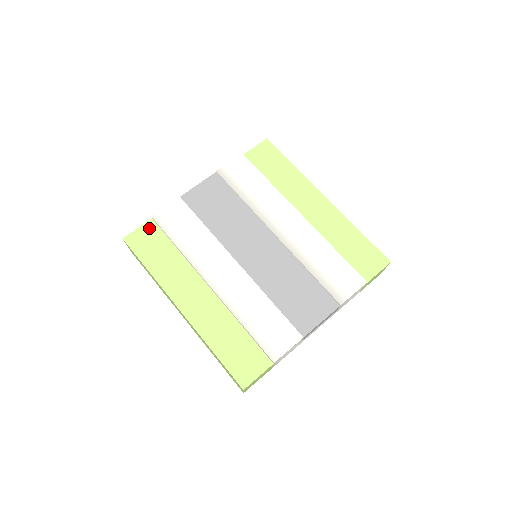
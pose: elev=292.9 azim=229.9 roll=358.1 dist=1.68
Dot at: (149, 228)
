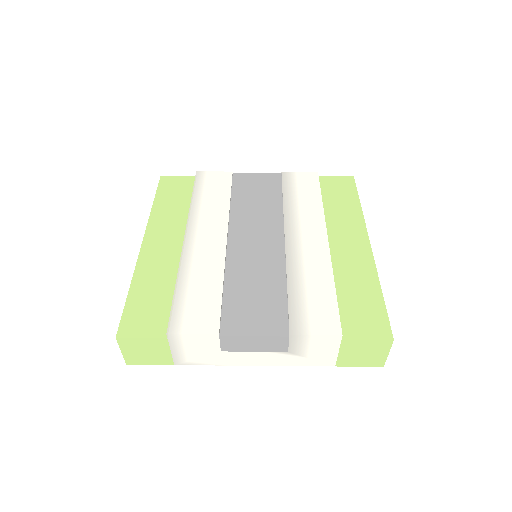
Dot at: (187, 180)
